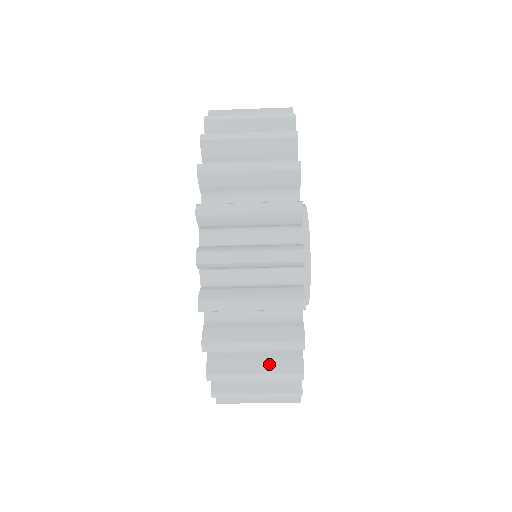
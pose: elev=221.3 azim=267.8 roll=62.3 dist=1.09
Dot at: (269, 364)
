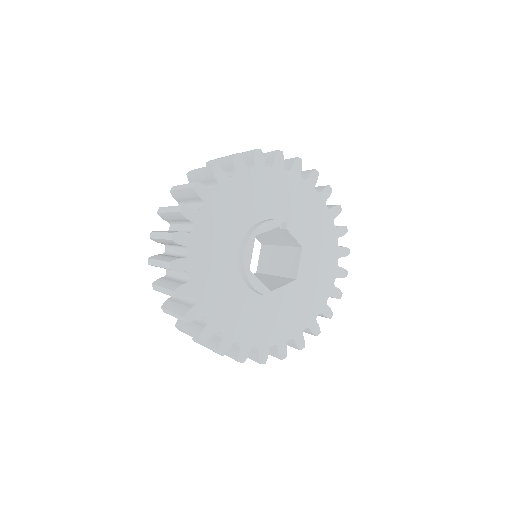
Dot at: (192, 328)
